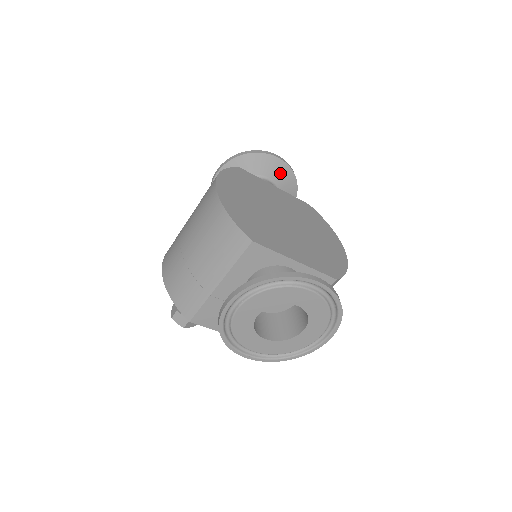
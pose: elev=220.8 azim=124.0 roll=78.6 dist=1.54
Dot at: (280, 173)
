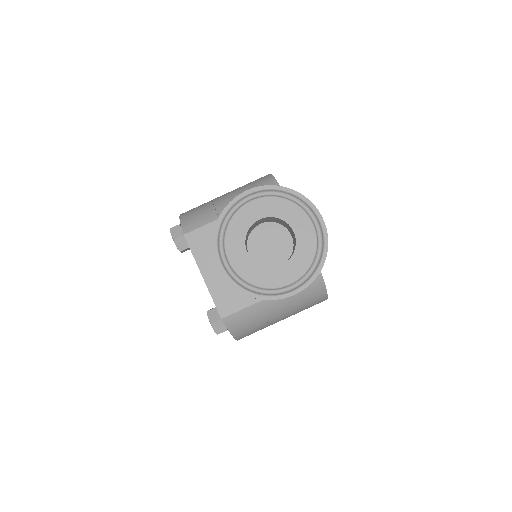
Dot at: occluded
